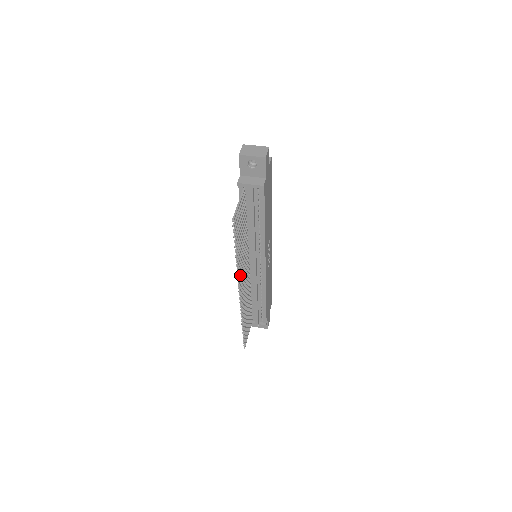
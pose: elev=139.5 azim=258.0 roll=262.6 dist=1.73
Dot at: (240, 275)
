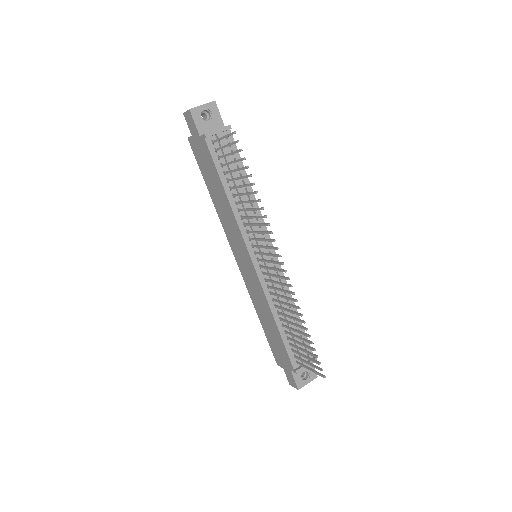
Dot at: (267, 239)
